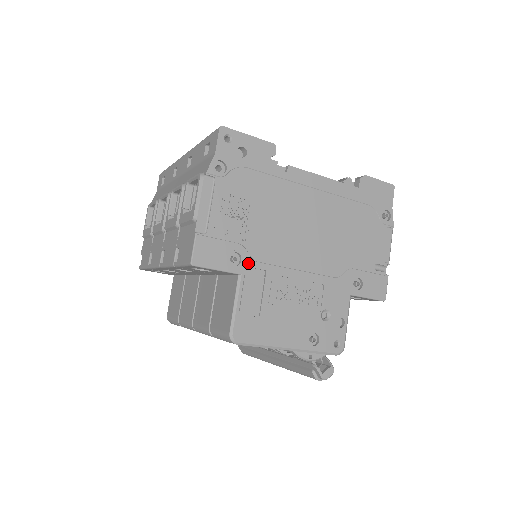
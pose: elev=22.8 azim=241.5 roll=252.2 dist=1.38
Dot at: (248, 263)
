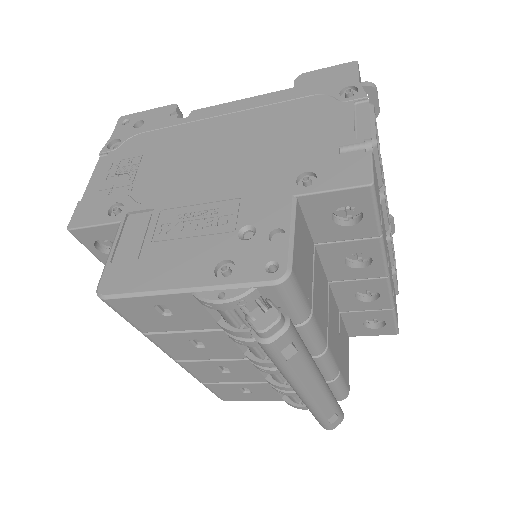
Dot at: (131, 208)
